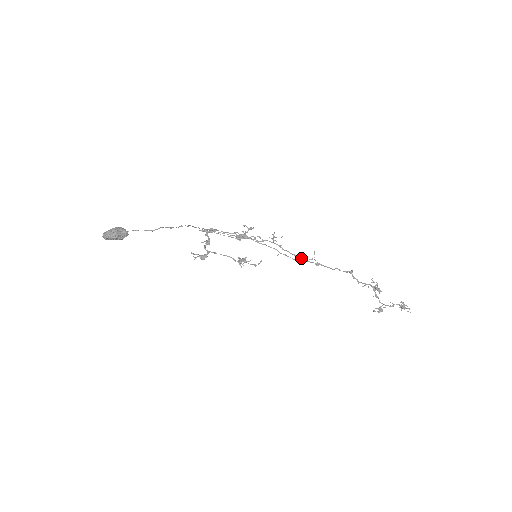
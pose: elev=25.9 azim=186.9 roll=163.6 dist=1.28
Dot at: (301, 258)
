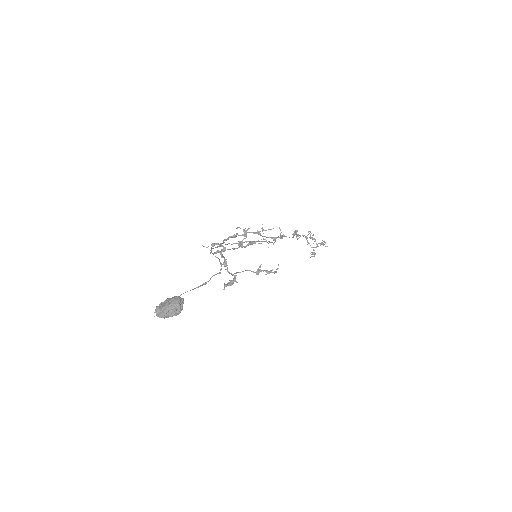
Dot at: (272, 237)
